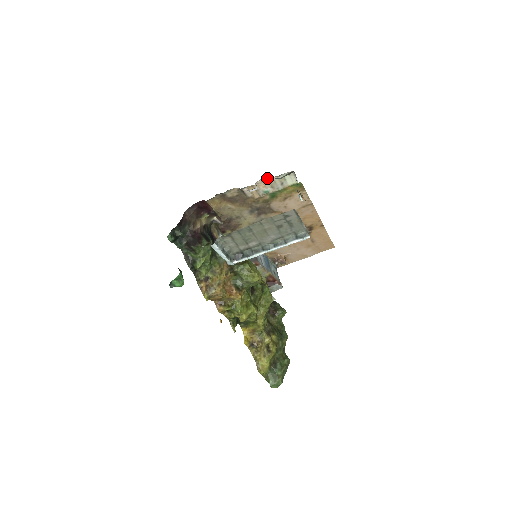
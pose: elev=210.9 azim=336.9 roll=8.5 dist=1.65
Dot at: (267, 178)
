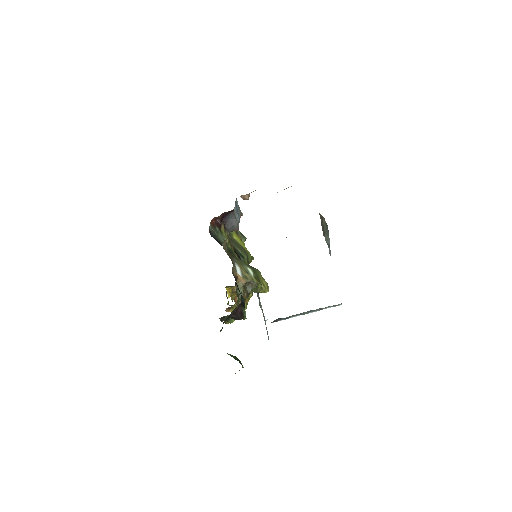
Dot at: occluded
